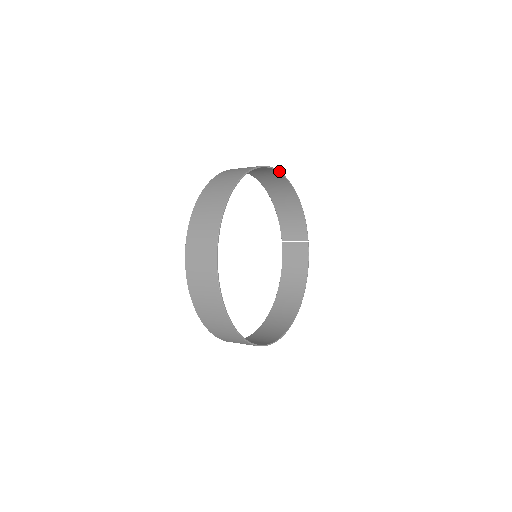
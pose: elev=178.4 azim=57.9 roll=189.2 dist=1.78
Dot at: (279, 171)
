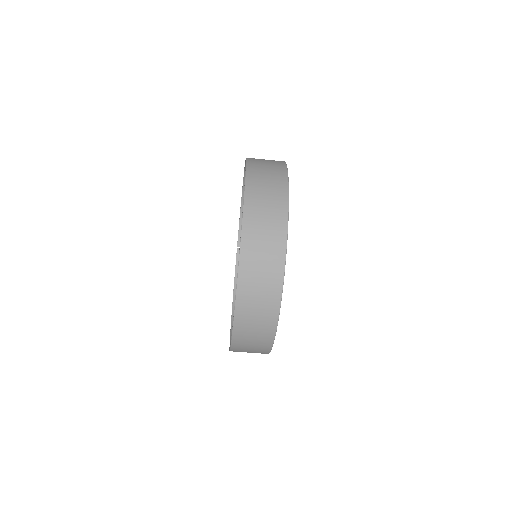
Dot at: occluded
